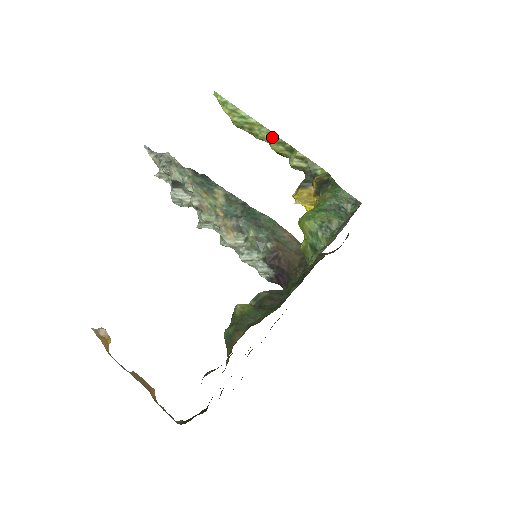
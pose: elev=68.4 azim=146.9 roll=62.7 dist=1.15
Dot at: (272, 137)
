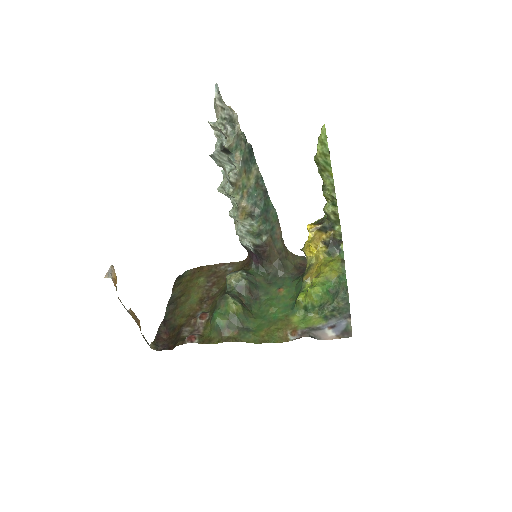
Dot at: (331, 188)
